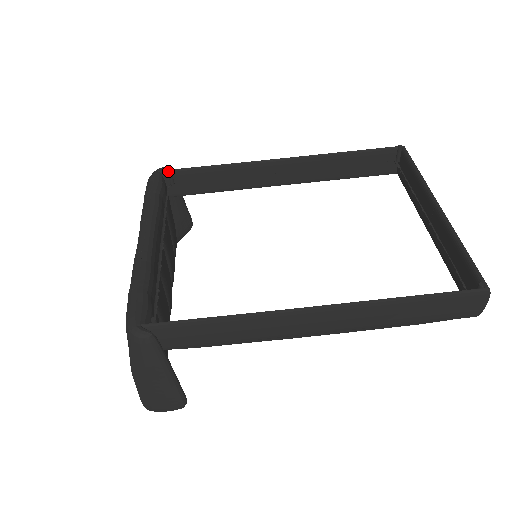
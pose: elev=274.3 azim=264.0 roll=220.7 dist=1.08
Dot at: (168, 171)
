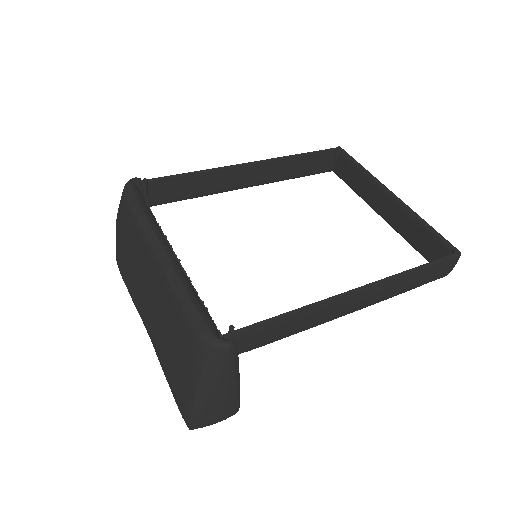
Dot at: (145, 181)
